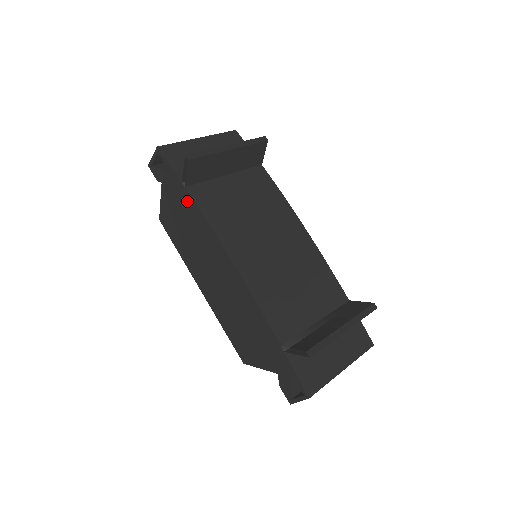
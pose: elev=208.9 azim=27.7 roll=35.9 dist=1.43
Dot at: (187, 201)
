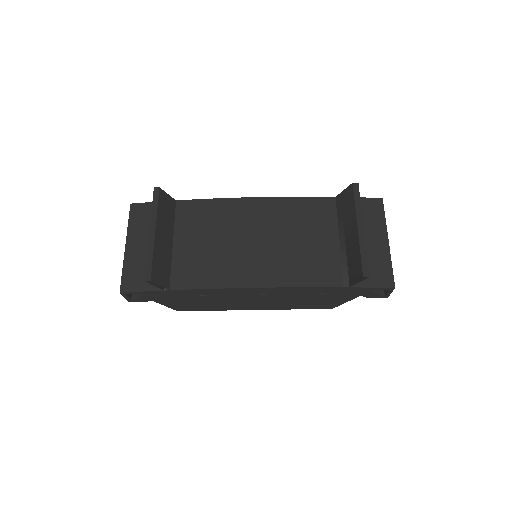
Dot at: (181, 293)
